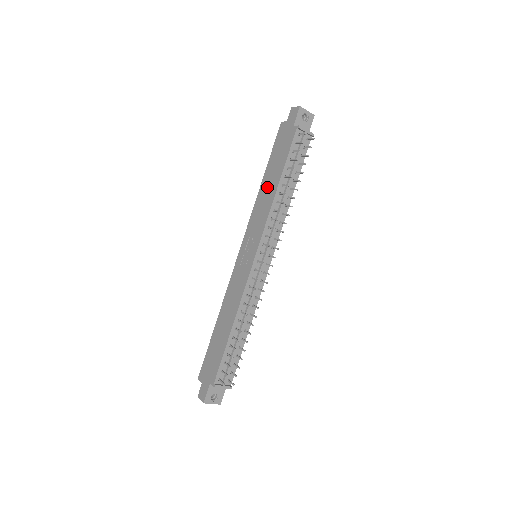
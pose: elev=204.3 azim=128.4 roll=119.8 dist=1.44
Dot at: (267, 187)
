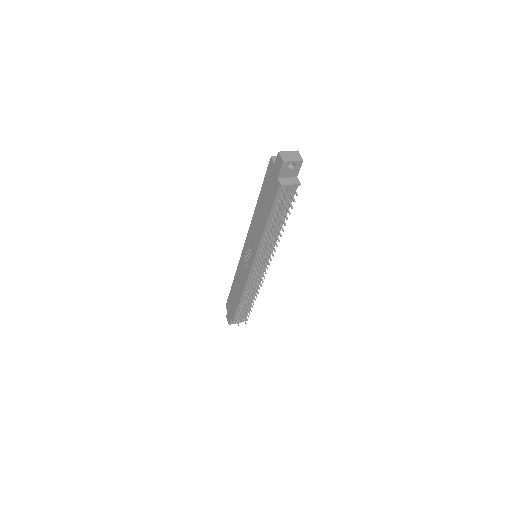
Dot at: (259, 216)
